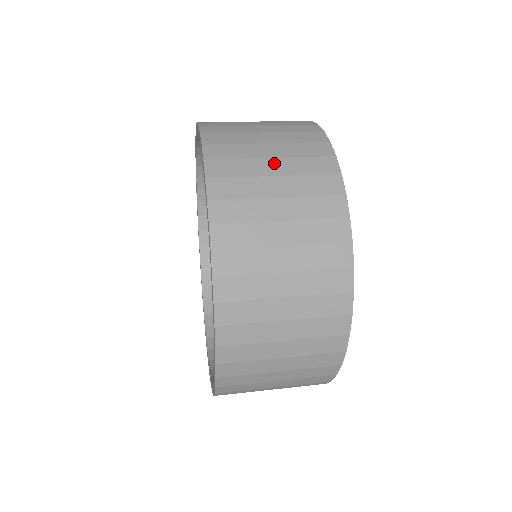
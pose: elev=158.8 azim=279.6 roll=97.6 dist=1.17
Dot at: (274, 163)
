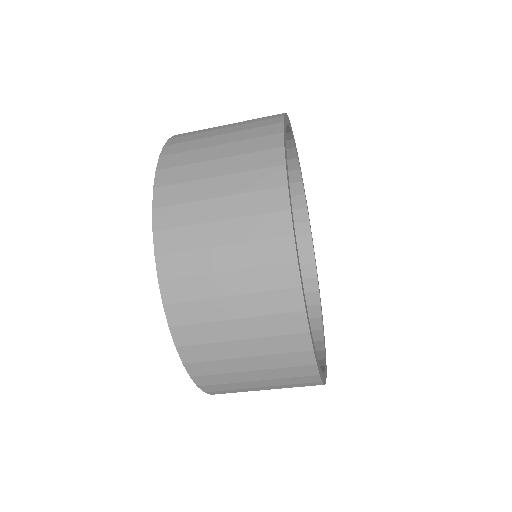
Dot at: (221, 148)
